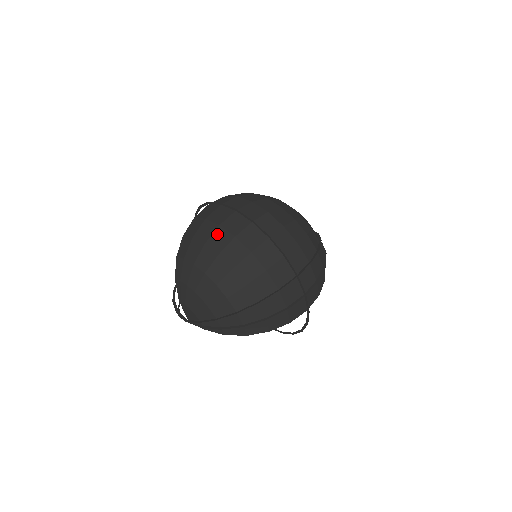
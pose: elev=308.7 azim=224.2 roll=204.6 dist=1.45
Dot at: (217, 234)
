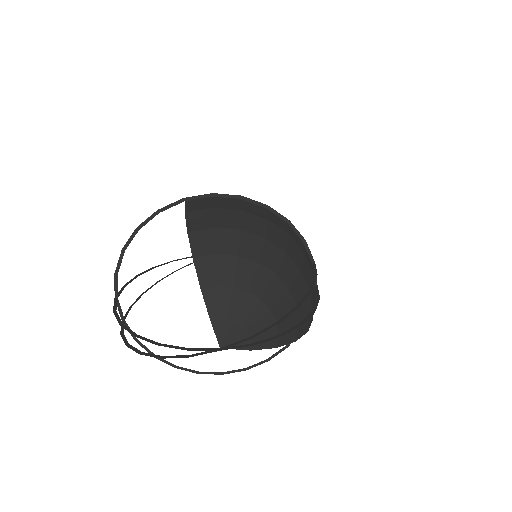
Dot at: (246, 219)
